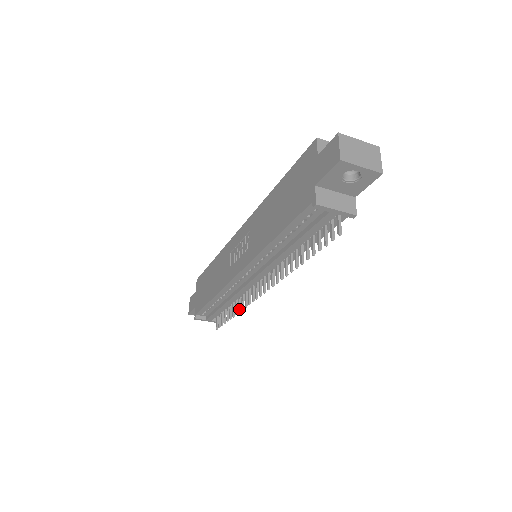
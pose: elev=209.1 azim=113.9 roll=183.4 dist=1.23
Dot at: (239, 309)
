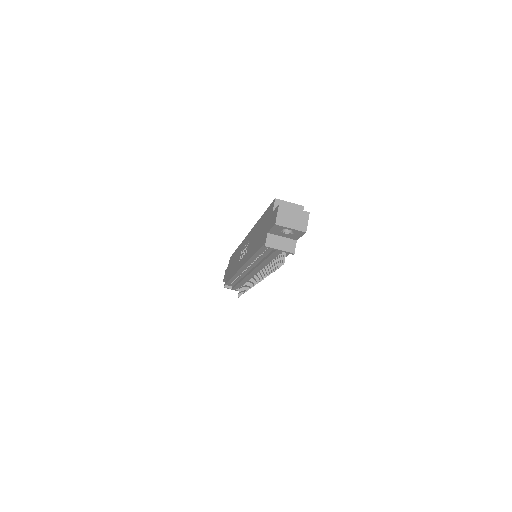
Dot at: (247, 288)
